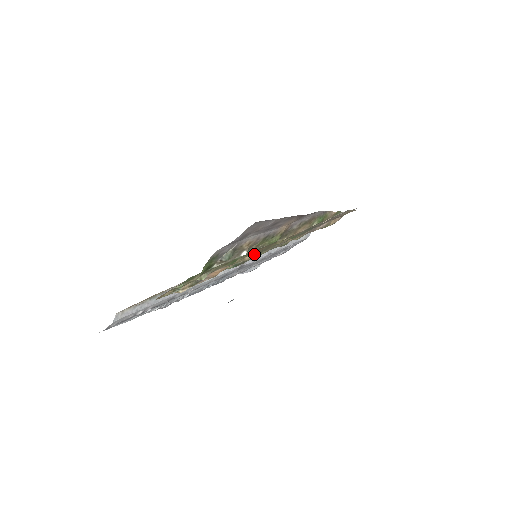
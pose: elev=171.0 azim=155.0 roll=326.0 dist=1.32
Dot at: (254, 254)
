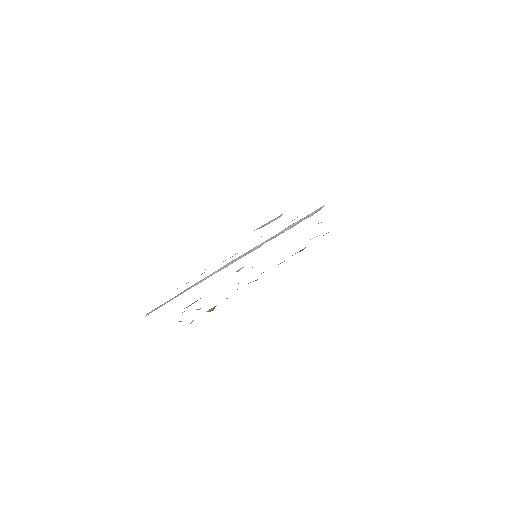
Dot at: occluded
